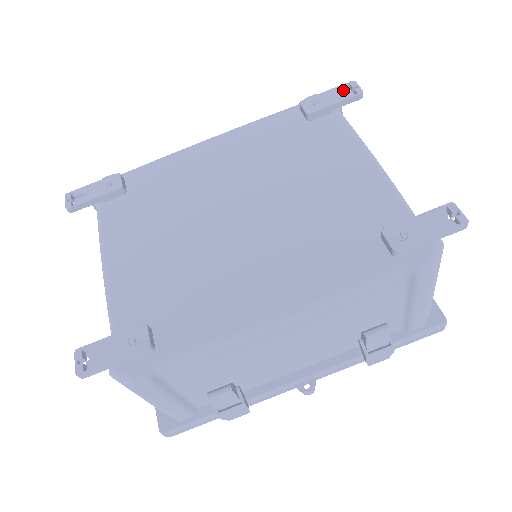
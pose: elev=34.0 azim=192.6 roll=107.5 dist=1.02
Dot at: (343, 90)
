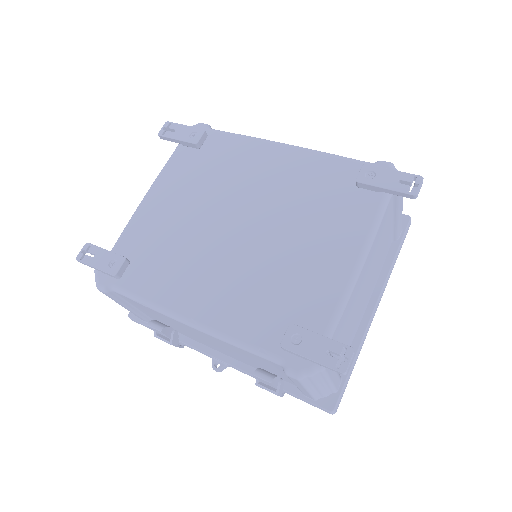
Dot at: (404, 180)
